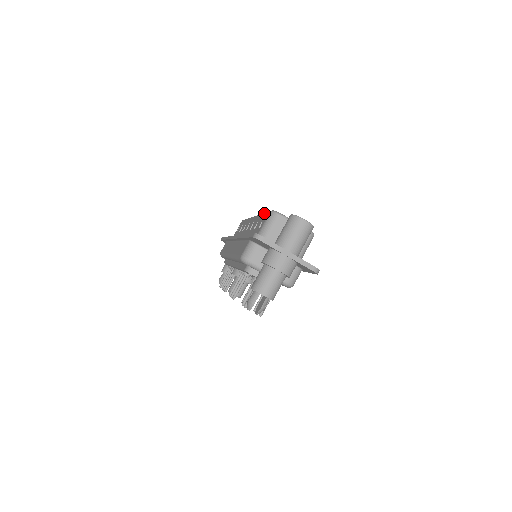
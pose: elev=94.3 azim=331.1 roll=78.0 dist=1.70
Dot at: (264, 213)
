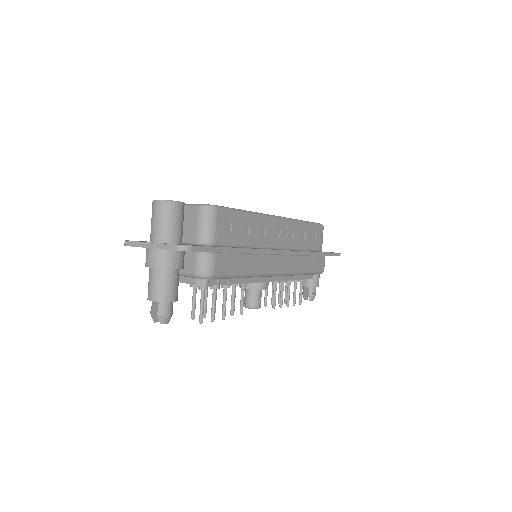
Dot at: occluded
